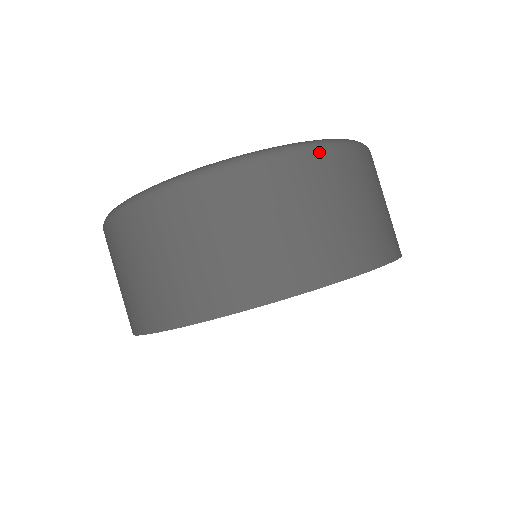
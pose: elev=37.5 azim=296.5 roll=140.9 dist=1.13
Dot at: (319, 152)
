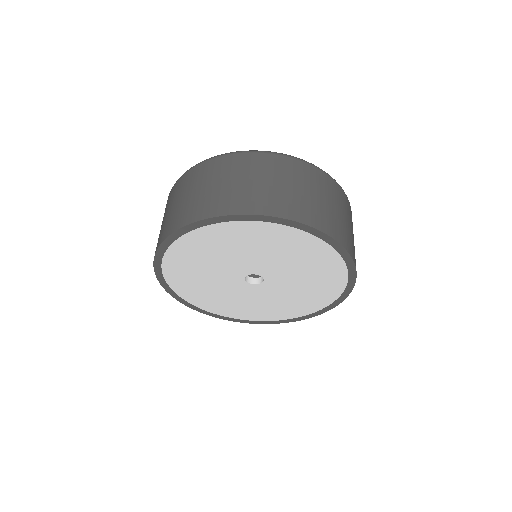
Dot at: (346, 197)
